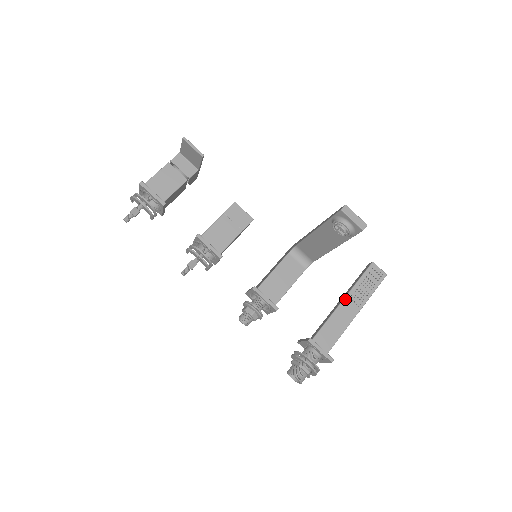
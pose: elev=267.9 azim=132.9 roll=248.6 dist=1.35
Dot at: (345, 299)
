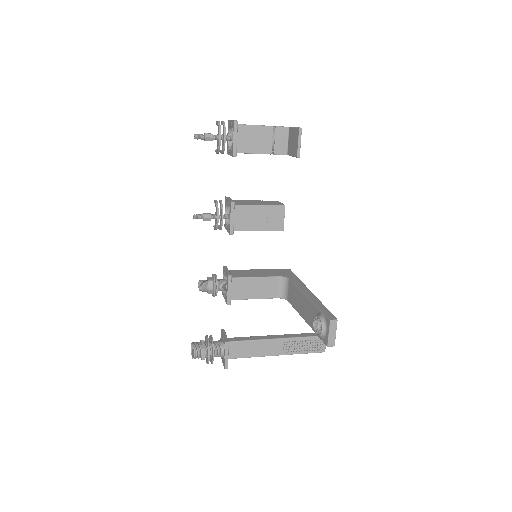
Dot at: (280, 339)
